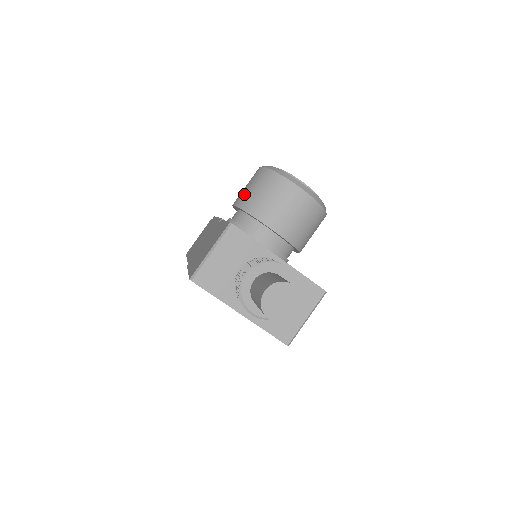
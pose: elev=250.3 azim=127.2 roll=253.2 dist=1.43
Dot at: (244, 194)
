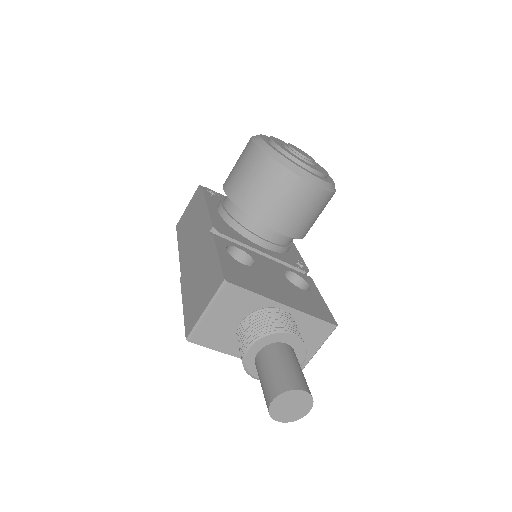
Dot at: (236, 181)
